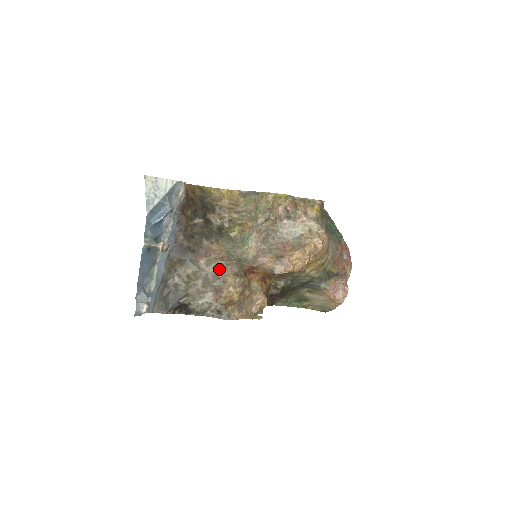
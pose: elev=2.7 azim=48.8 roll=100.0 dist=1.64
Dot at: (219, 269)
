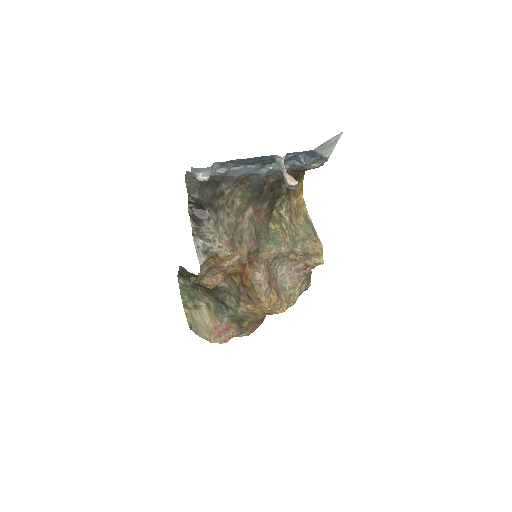
Dot at: (249, 233)
